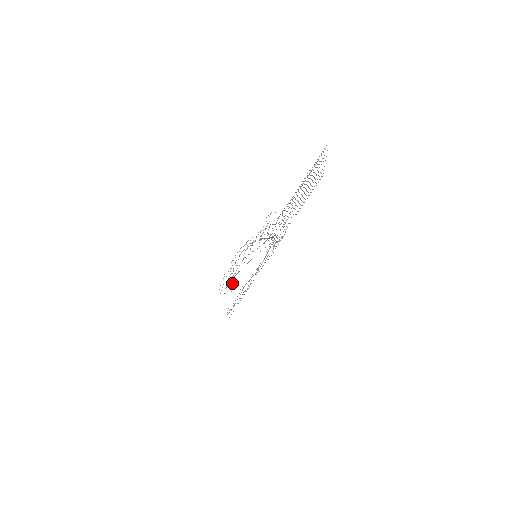
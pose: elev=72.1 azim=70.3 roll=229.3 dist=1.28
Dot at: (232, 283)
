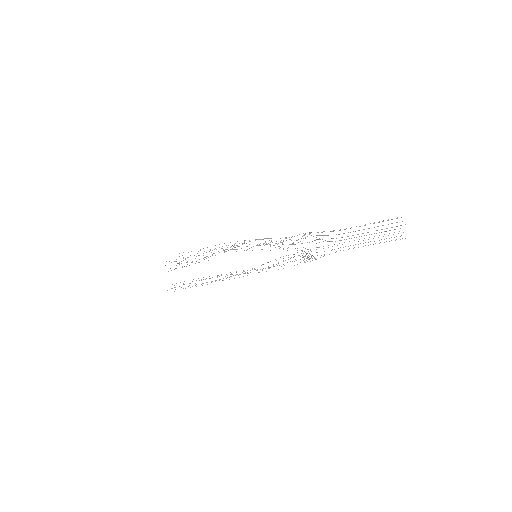
Dot at: occluded
